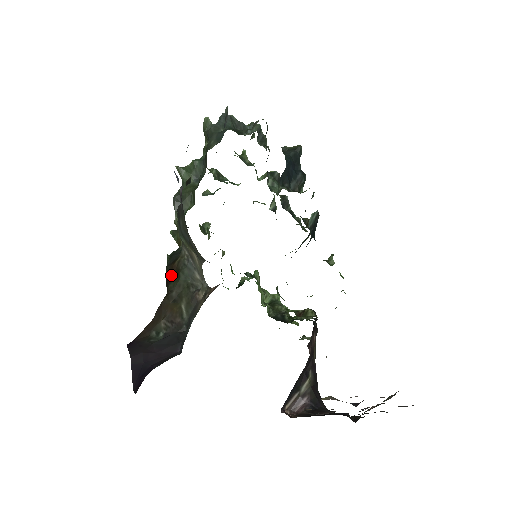
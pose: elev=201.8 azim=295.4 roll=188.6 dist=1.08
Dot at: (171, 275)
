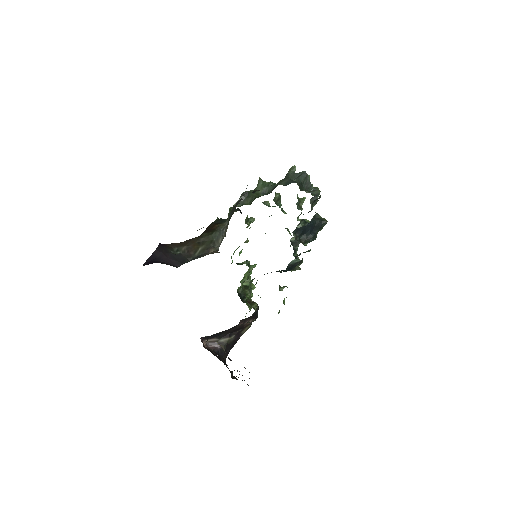
Dot at: (210, 229)
